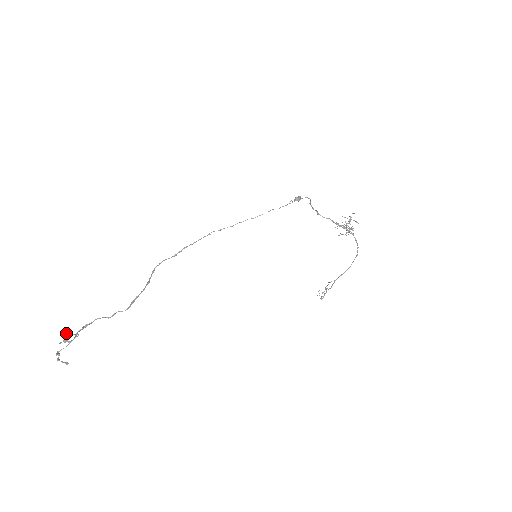
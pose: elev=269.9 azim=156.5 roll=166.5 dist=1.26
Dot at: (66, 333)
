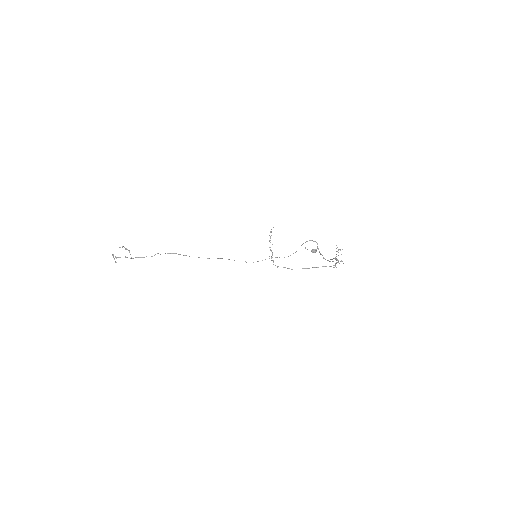
Dot at: occluded
